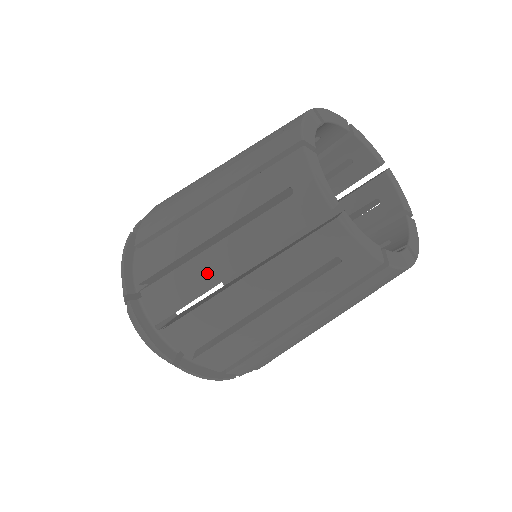
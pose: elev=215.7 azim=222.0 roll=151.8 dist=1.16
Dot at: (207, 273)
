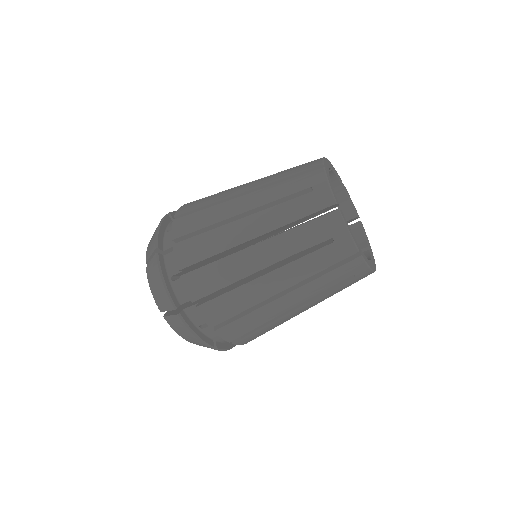
Dot at: (234, 235)
